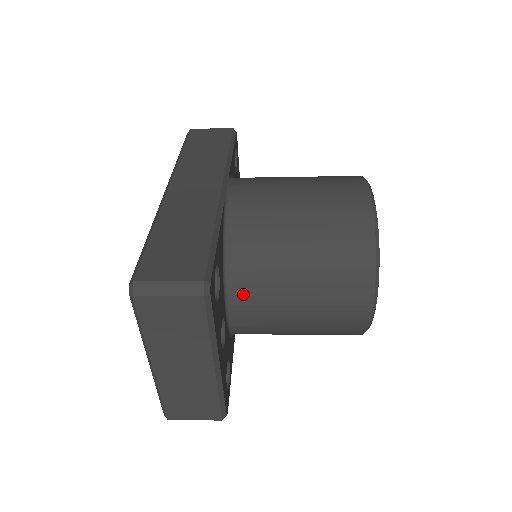
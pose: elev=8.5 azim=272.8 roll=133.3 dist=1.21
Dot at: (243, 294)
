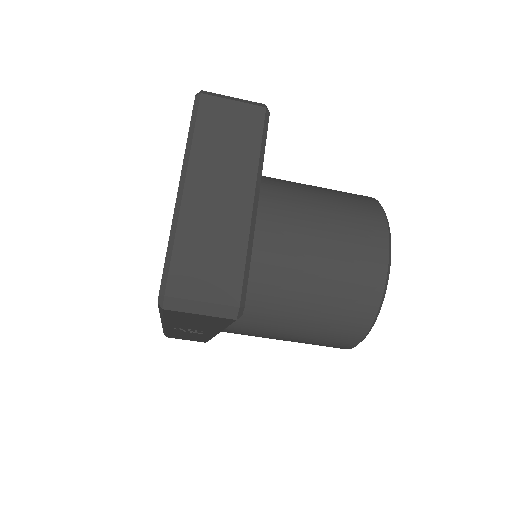
Dot at: (266, 211)
